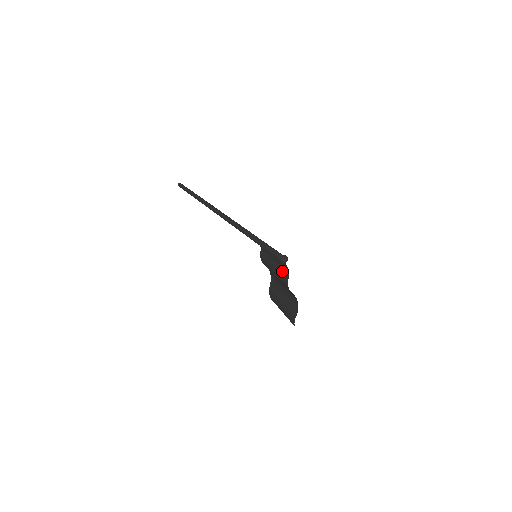
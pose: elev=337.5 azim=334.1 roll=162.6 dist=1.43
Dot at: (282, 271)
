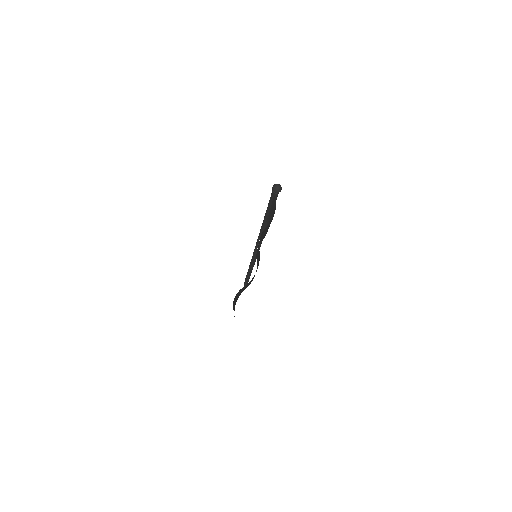
Dot at: (267, 228)
